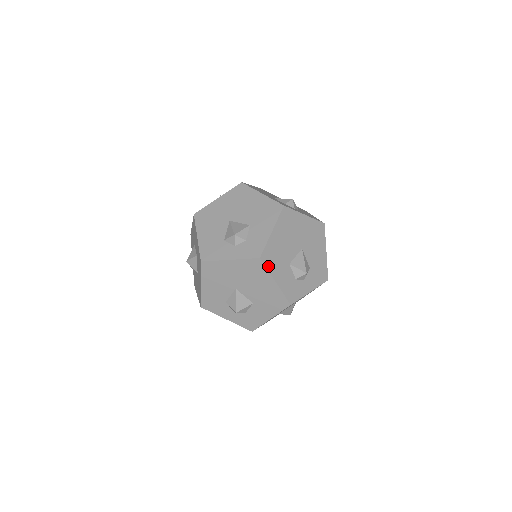
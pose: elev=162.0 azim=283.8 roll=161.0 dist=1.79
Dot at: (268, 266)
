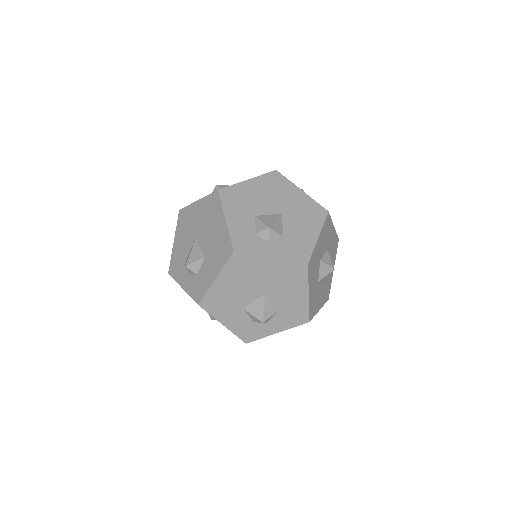
Dot at: (224, 202)
